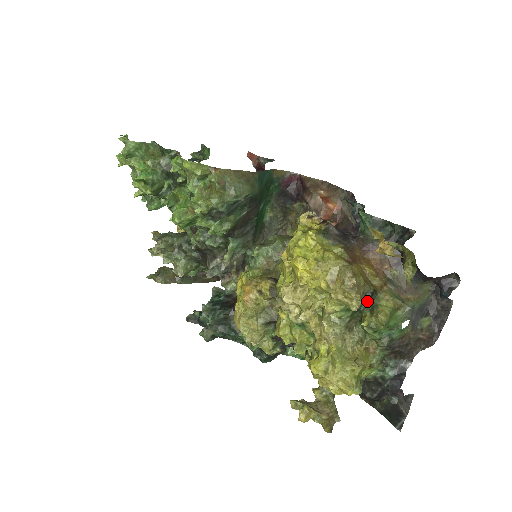
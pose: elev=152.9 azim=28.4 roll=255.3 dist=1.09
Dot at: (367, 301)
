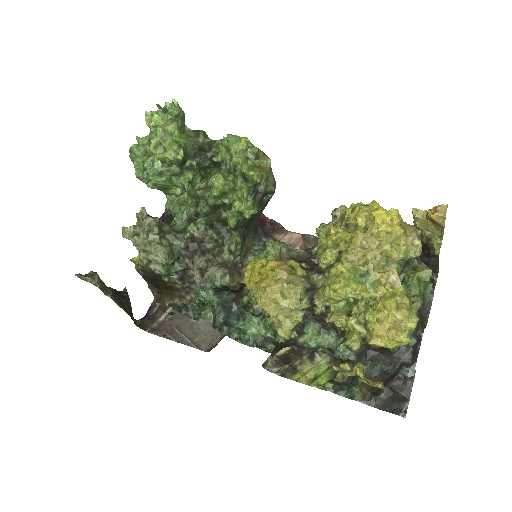
Dot at: (407, 265)
